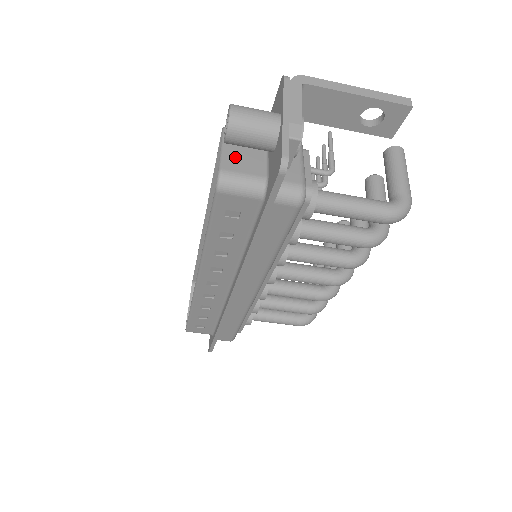
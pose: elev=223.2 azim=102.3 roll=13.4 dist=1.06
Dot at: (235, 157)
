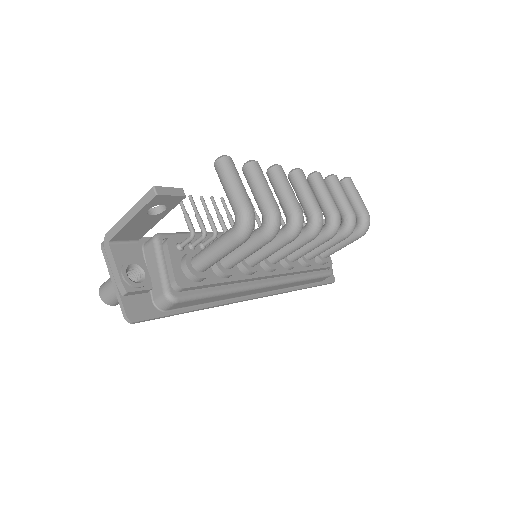
Dot at: occluded
